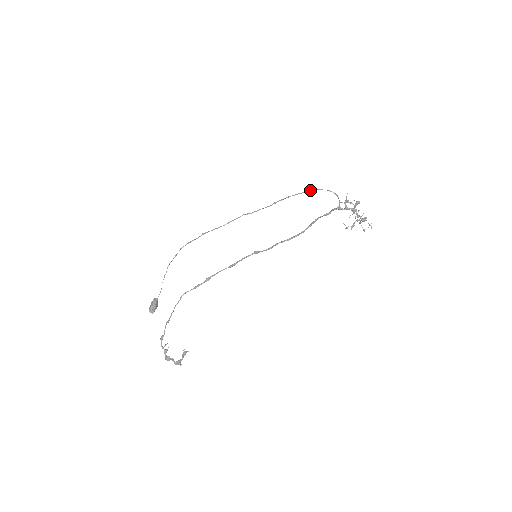
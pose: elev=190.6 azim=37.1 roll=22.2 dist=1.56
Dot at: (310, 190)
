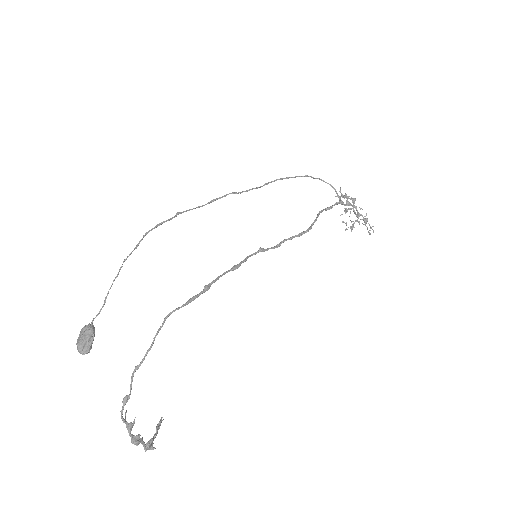
Dot at: occluded
